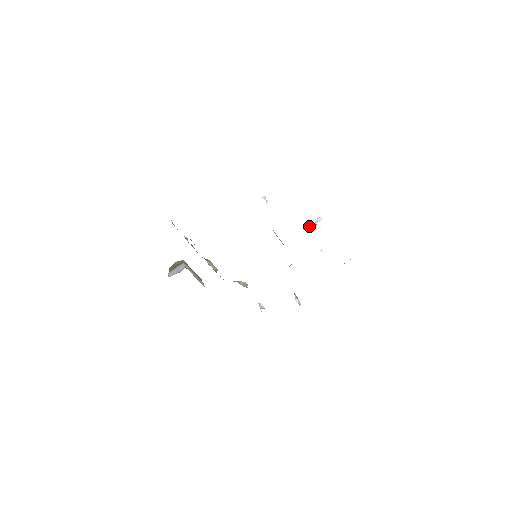
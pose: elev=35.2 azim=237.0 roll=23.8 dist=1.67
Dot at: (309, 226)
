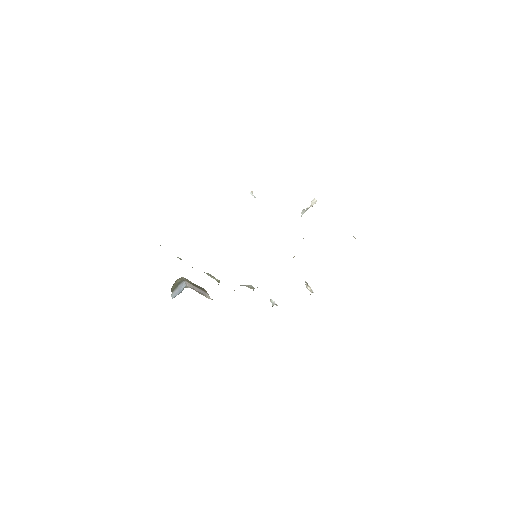
Dot at: (305, 210)
